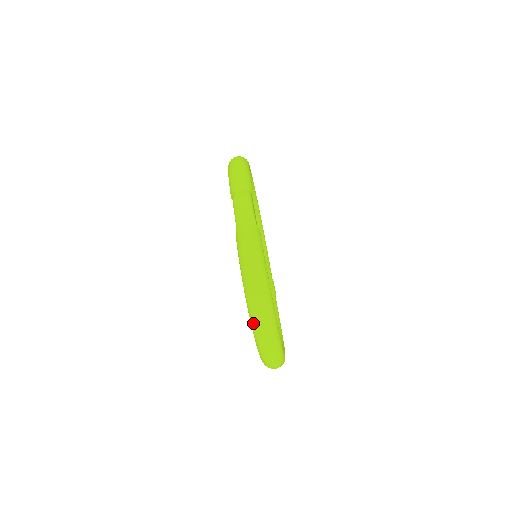
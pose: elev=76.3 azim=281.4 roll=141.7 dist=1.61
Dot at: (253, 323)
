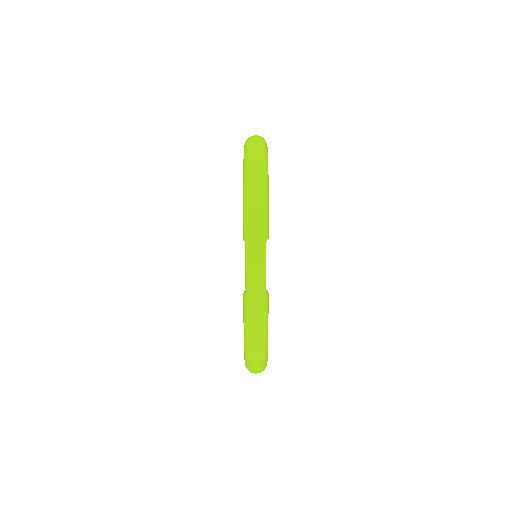
Dot at: (247, 367)
